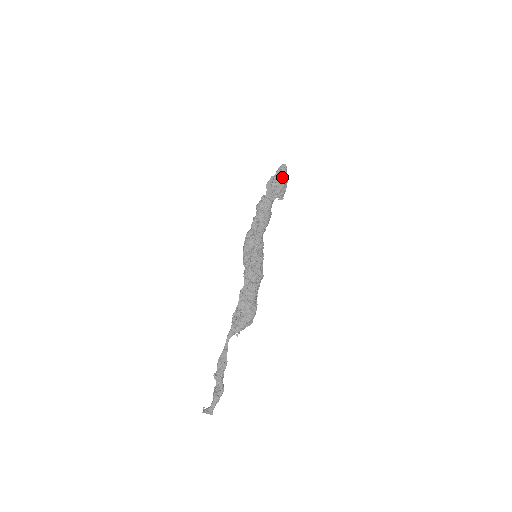
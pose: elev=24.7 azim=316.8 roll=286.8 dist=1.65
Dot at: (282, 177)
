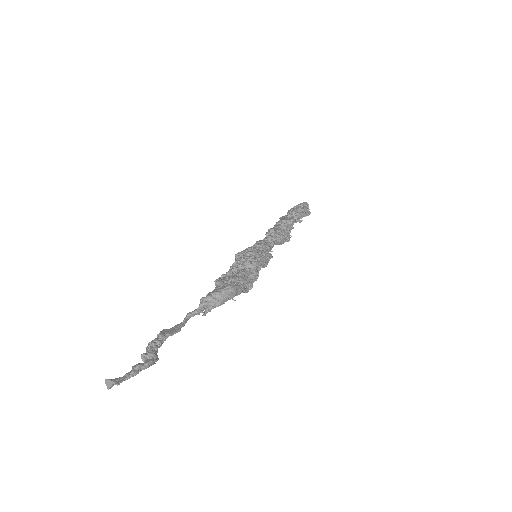
Dot at: (300, 206)
